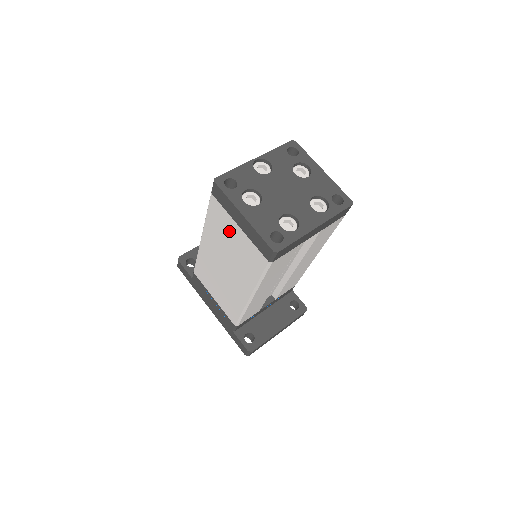
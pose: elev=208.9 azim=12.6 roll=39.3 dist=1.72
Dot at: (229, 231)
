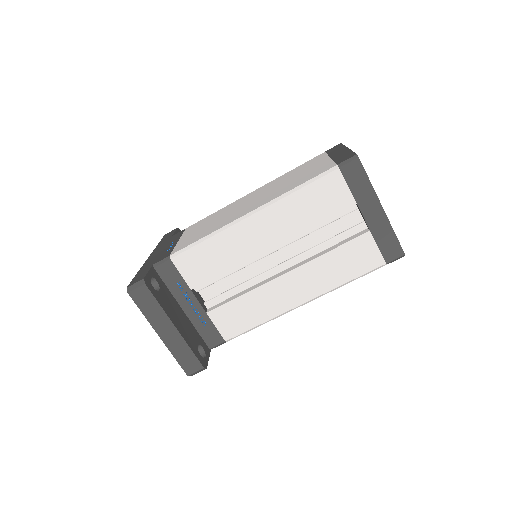
Dot at: (309, 167)
